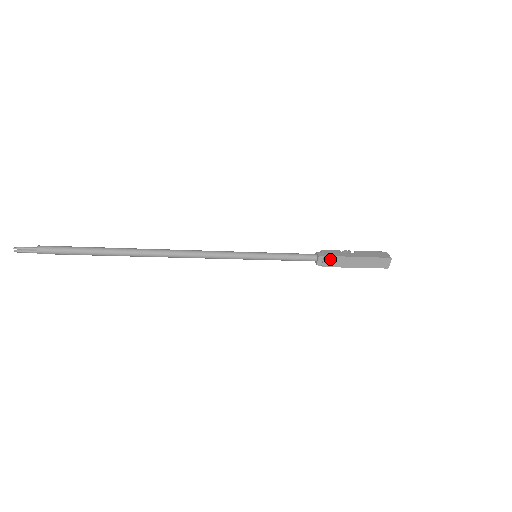
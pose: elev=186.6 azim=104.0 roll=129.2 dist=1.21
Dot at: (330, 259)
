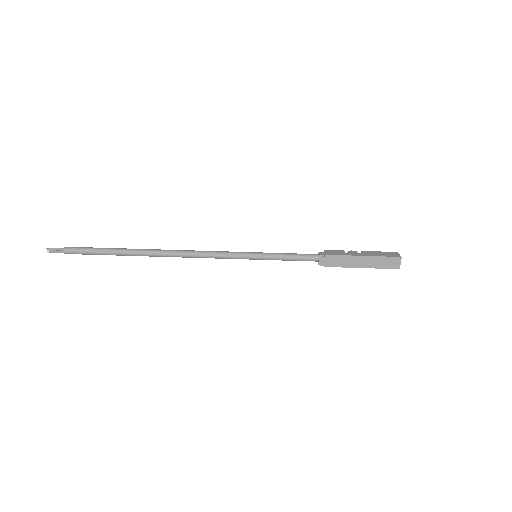
Dot at: (331, 258)
